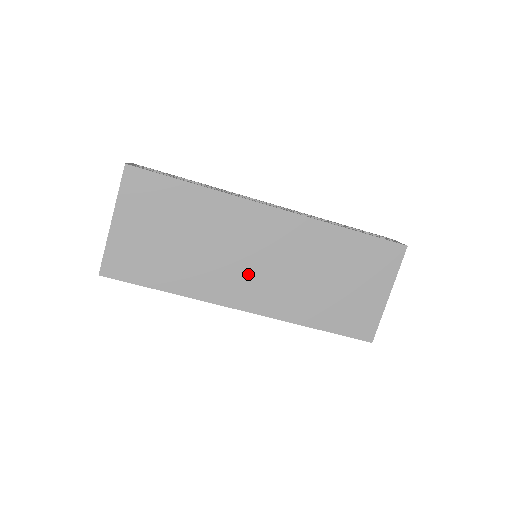
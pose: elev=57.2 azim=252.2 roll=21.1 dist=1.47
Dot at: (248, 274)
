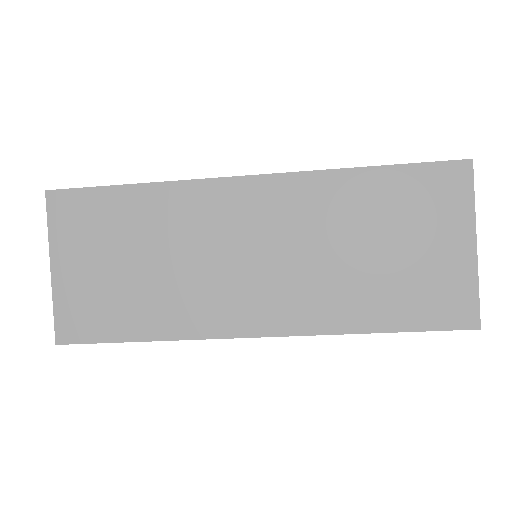
Dot at: (246, 281)
